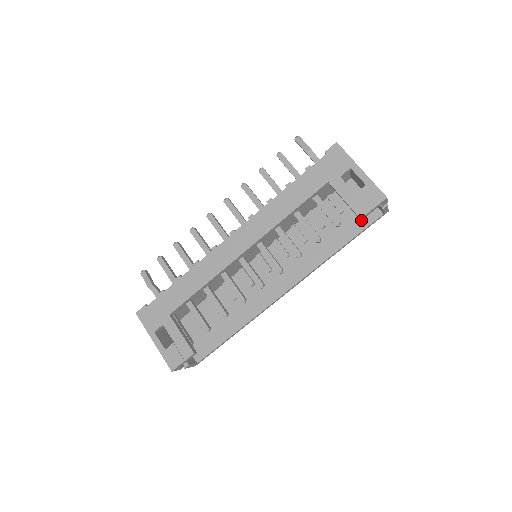
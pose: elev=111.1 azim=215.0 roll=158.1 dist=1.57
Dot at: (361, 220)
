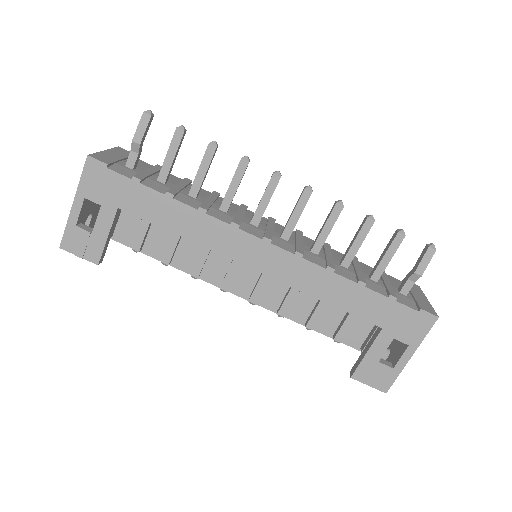
Dot at: (350, 372)
